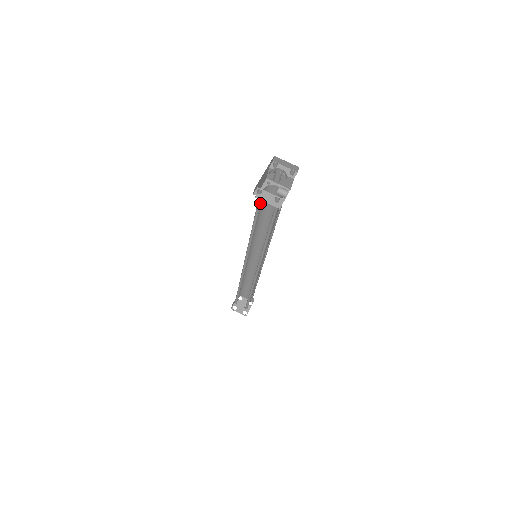
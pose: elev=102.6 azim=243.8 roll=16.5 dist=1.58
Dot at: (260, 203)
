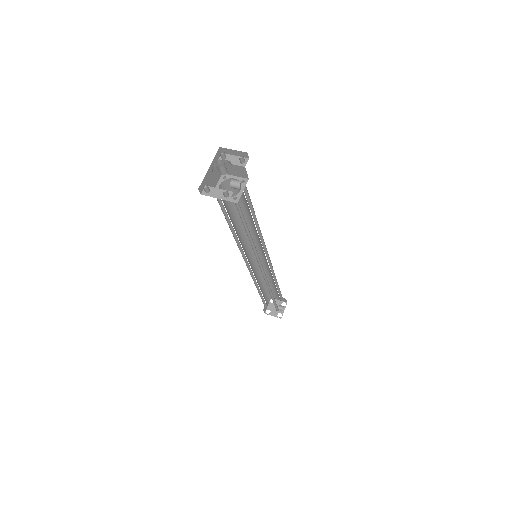
Dot at: (221, 201)
